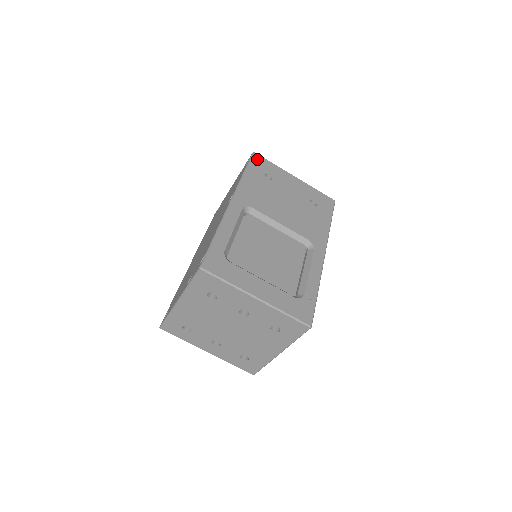
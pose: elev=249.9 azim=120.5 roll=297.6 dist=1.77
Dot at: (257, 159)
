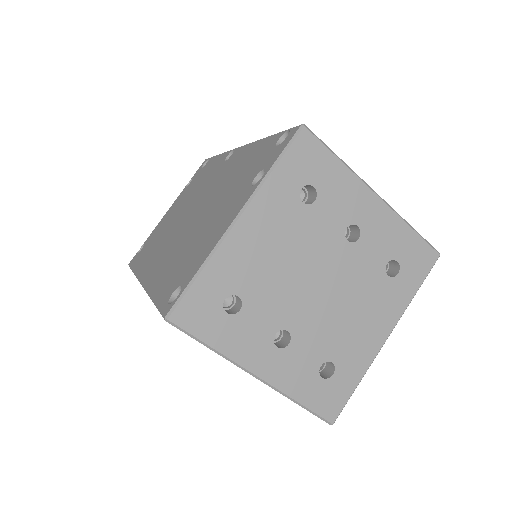
Dot at: occluded
